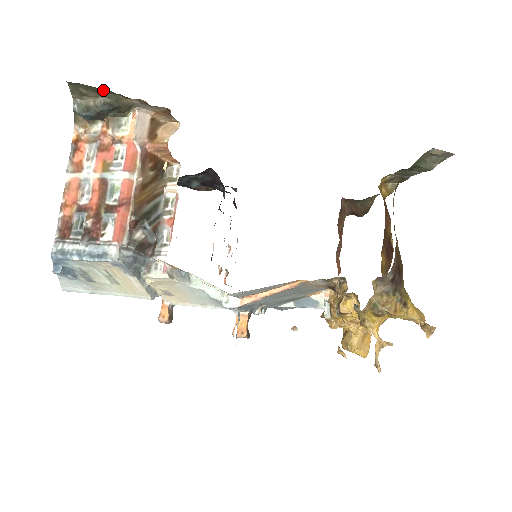
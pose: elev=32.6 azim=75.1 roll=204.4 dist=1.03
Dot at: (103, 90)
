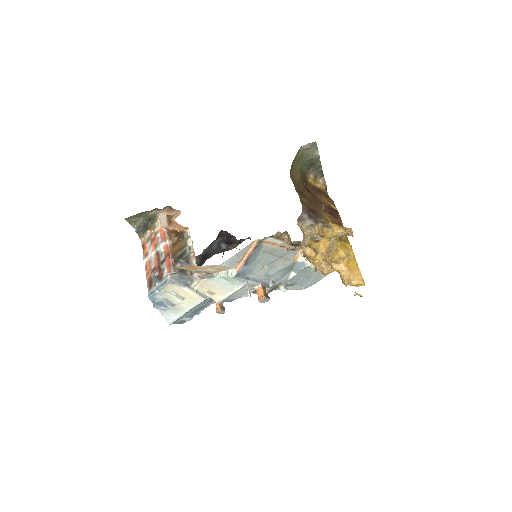
Dot at: (140, 214)
